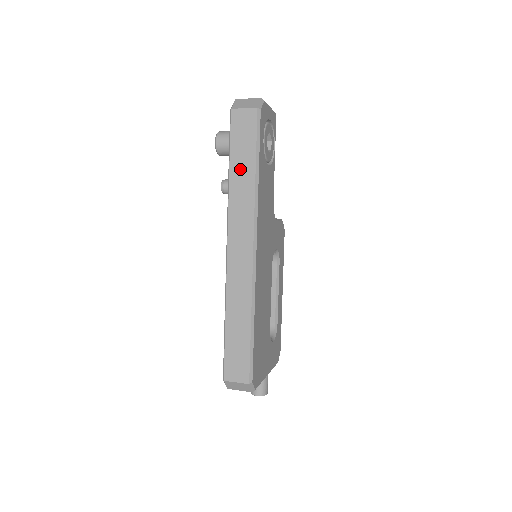
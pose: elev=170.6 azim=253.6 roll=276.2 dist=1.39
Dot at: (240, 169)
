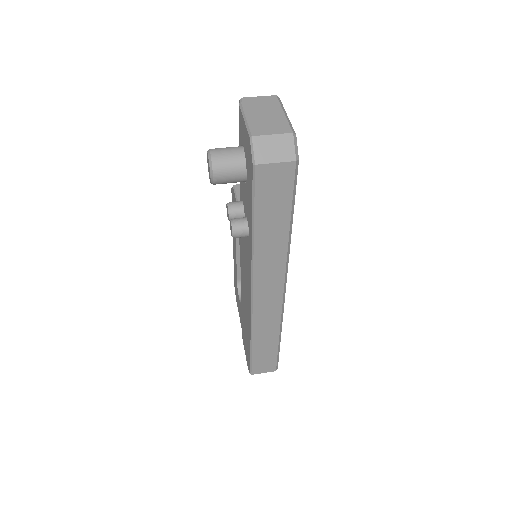
Dot at: (269, 230)
